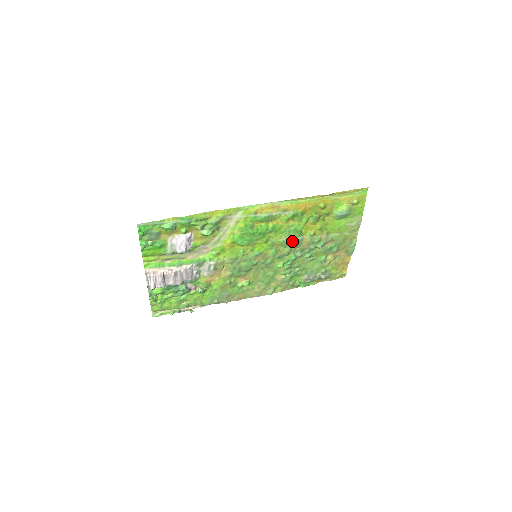
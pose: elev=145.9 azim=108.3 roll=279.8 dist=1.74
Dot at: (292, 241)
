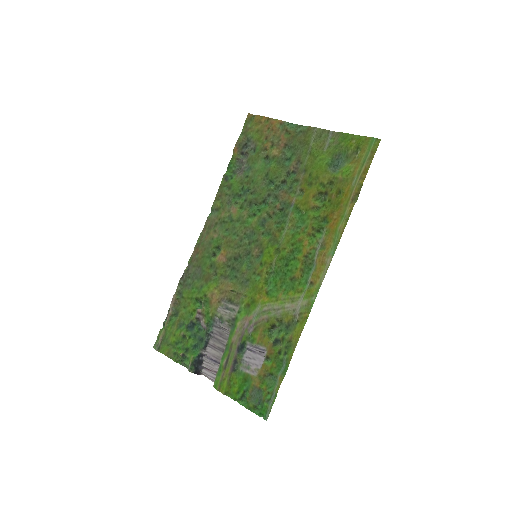
Dot at: (286, 217)
